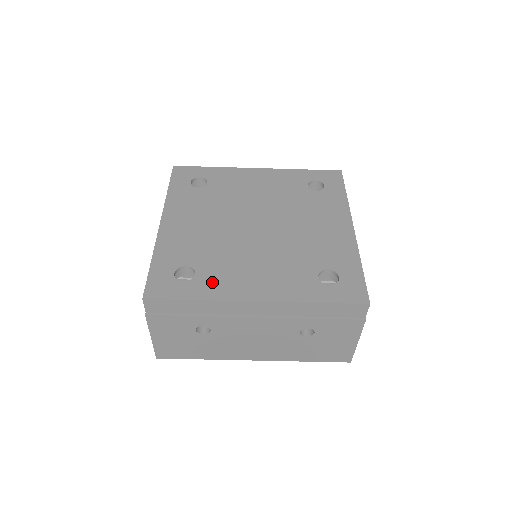
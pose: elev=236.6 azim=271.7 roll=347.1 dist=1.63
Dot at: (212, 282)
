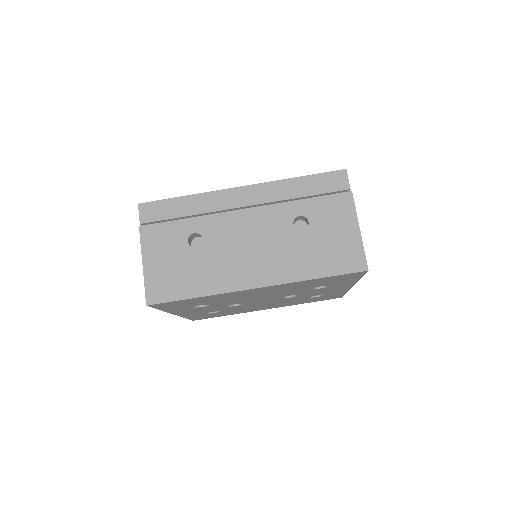
Dot at: occluded
